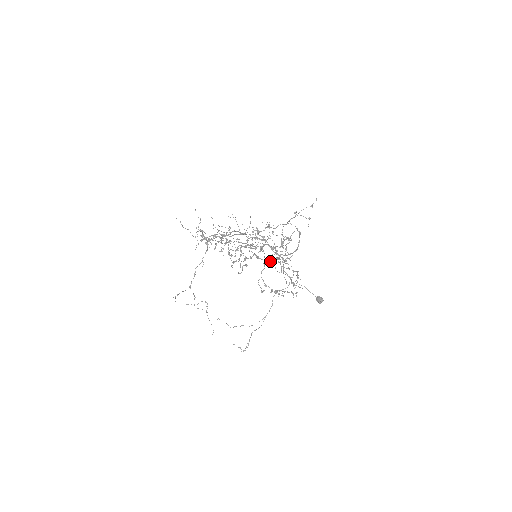
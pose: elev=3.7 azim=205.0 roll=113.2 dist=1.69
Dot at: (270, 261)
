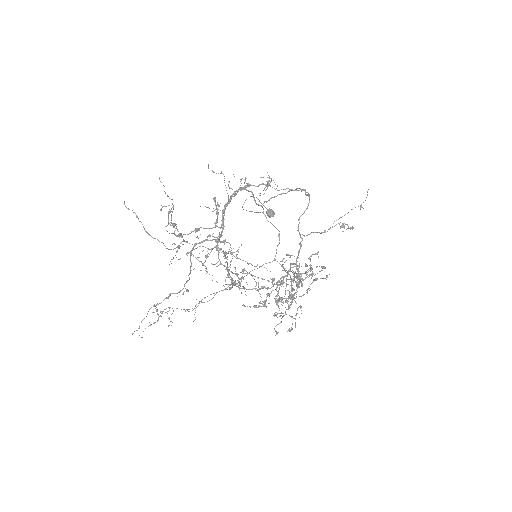
Dot at: occluded
